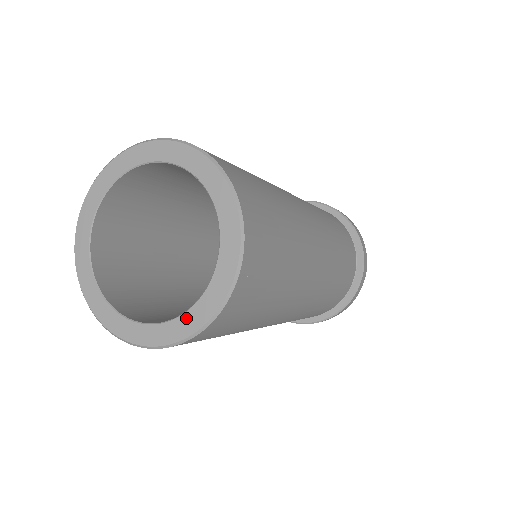
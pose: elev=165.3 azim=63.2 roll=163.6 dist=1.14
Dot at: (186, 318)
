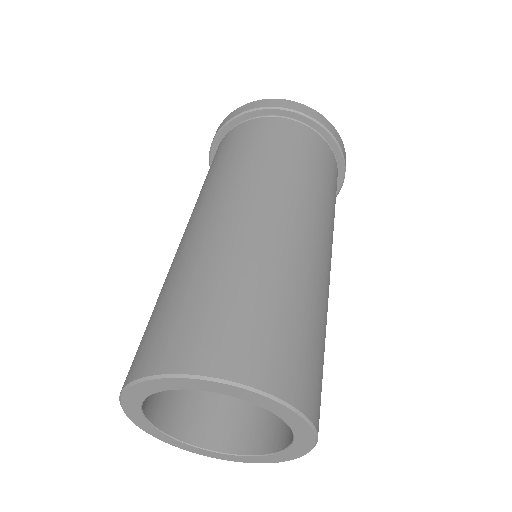
Dot at: (276, 456)
